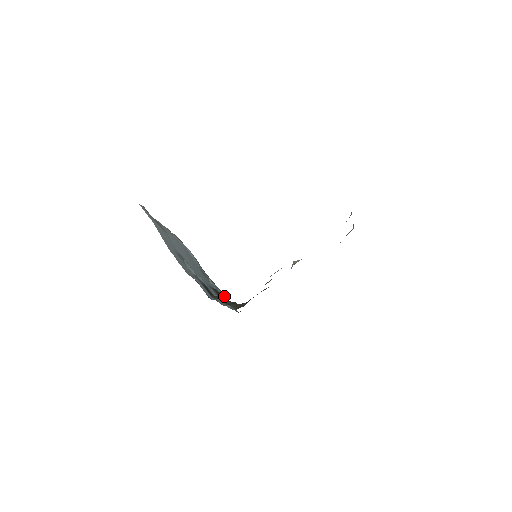
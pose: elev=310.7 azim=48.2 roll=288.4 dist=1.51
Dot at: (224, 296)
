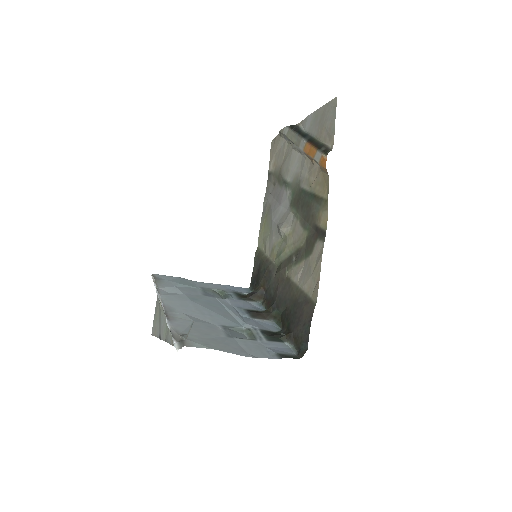
Dot at: (230, 288)
